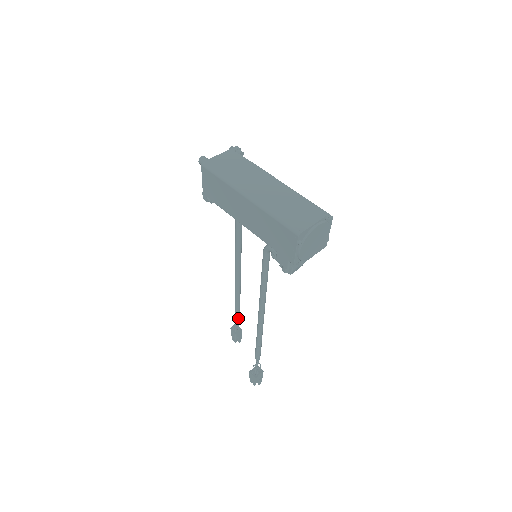
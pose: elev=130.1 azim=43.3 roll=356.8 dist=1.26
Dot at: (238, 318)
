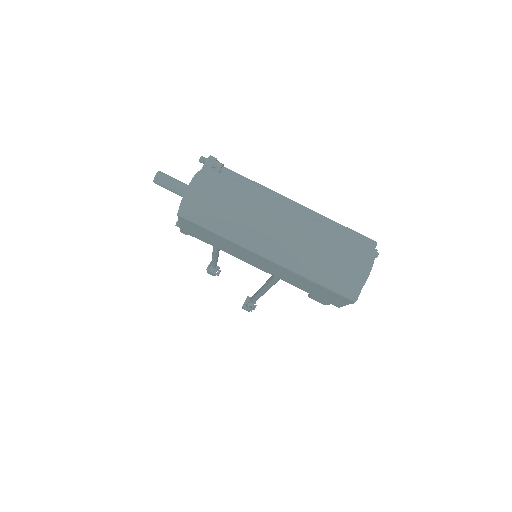
Dot at: (216, 264)
